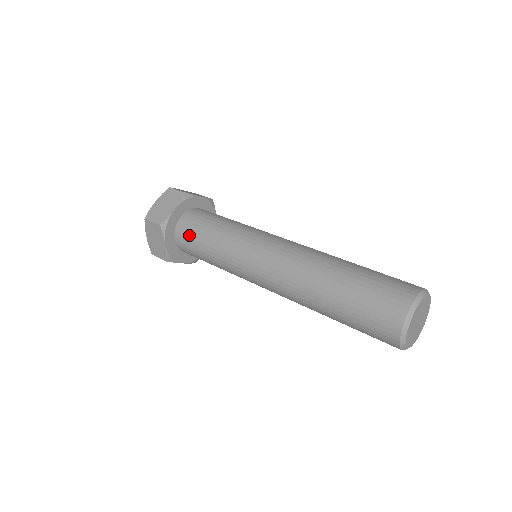
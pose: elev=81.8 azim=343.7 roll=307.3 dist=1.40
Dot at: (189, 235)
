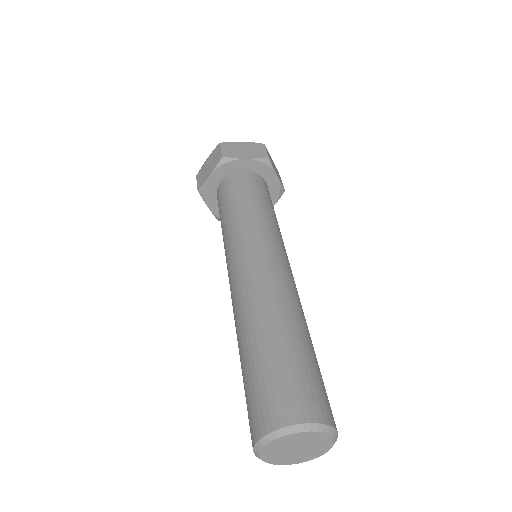
Dot at: (232, 187)
